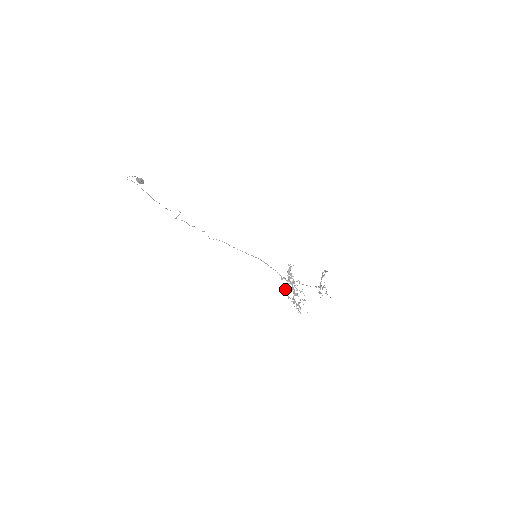
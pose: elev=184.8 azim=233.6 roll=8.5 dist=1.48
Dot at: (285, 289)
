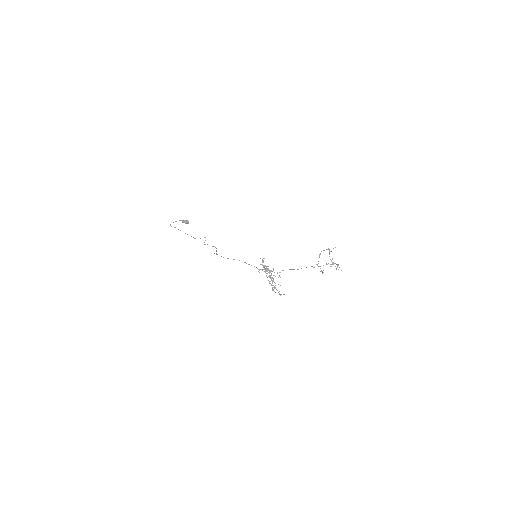
Dot at: occluded
